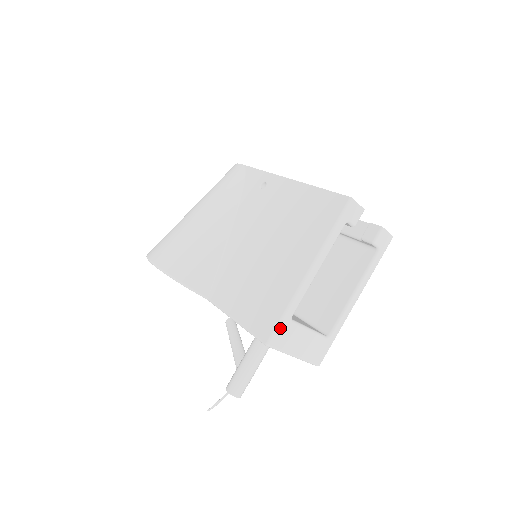
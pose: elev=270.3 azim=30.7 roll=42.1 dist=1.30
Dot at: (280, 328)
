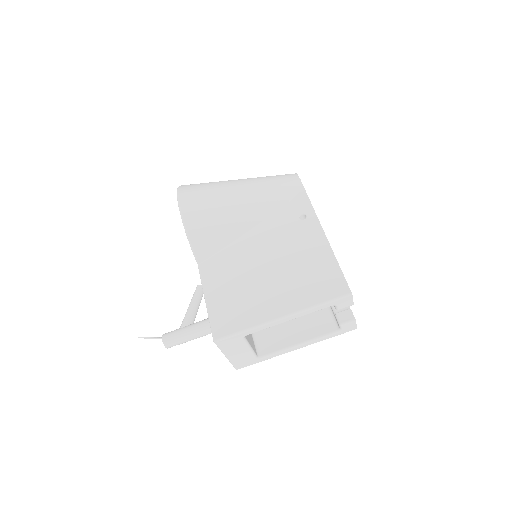
Dot at: (232, 337)
